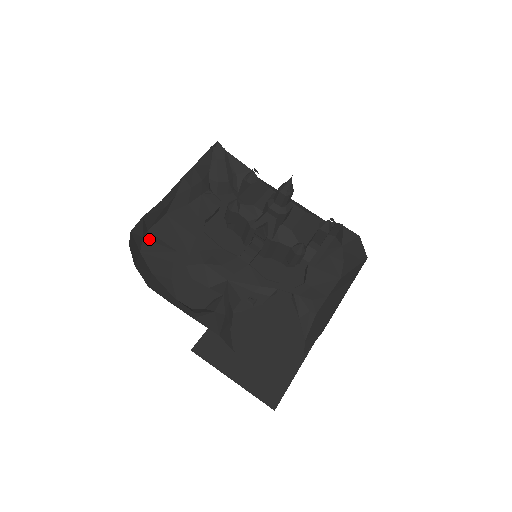
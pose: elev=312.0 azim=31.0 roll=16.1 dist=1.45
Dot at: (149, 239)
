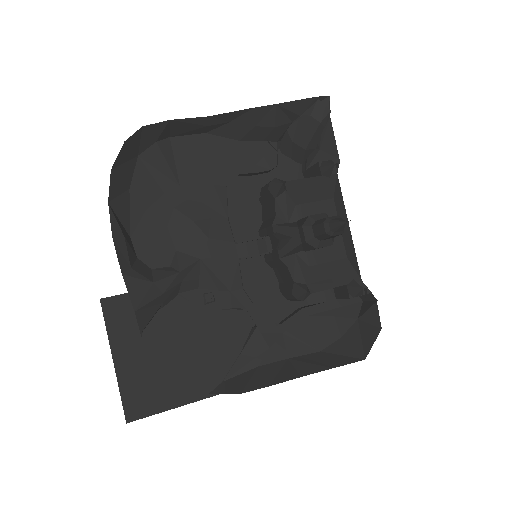
Dot at: (161, 148)
